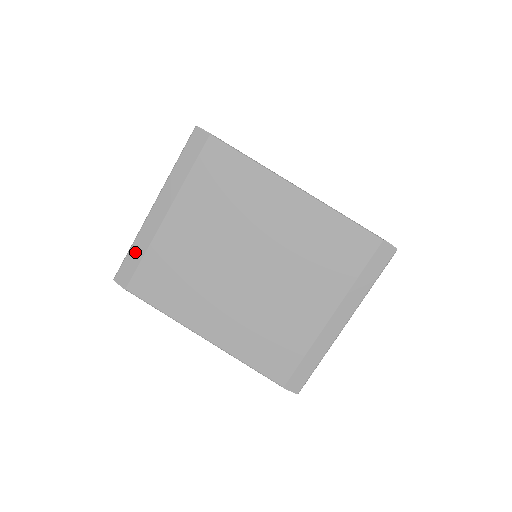
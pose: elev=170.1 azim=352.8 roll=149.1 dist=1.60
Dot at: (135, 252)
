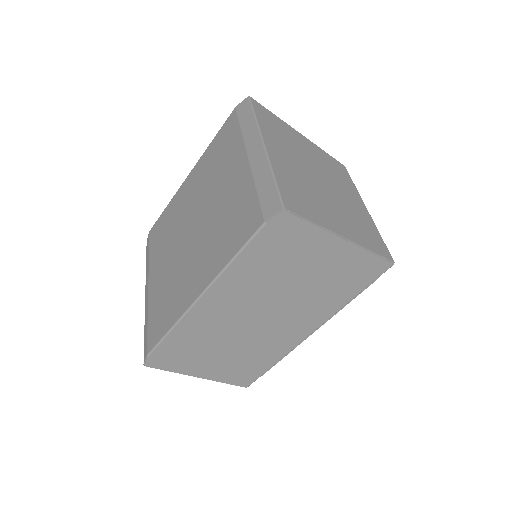
Dot at: (145, 329)
